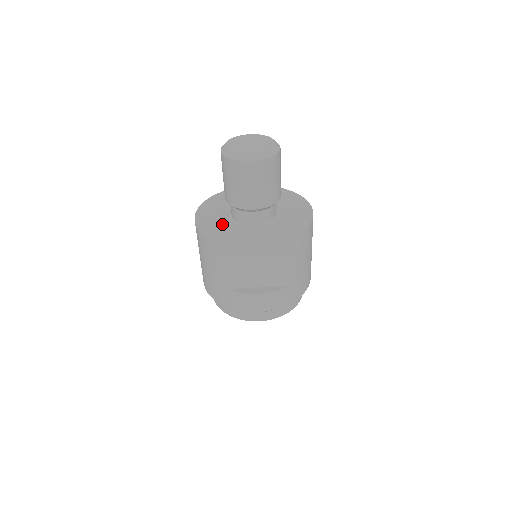
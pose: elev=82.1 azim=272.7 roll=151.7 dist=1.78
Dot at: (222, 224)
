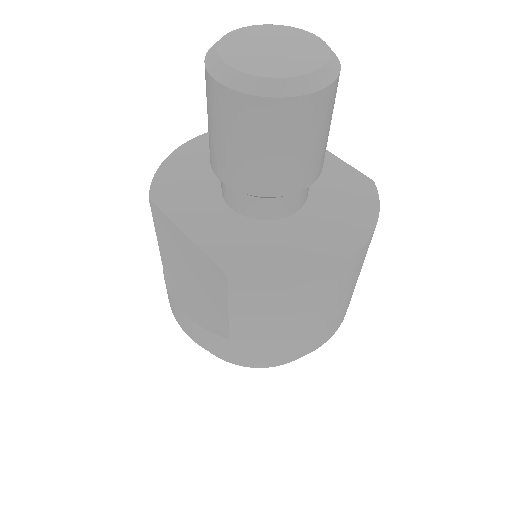
Dot at: (200, 173)
